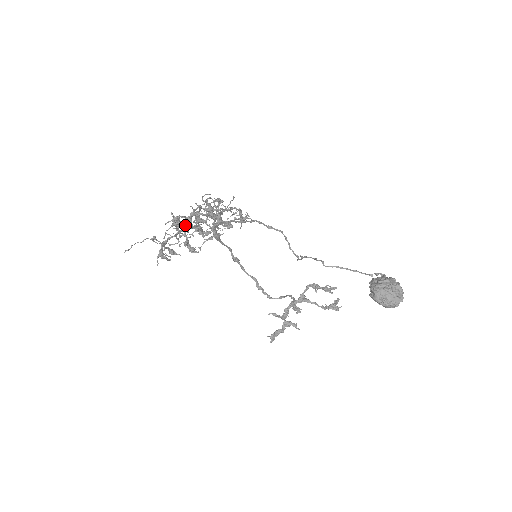
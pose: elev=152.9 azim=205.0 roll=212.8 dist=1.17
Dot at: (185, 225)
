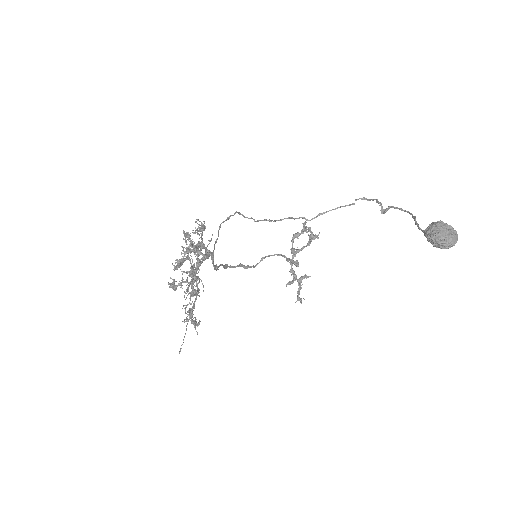
Dot at: (196, 285)
